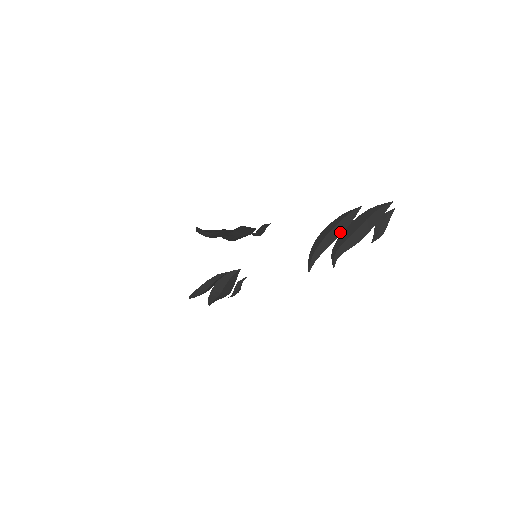
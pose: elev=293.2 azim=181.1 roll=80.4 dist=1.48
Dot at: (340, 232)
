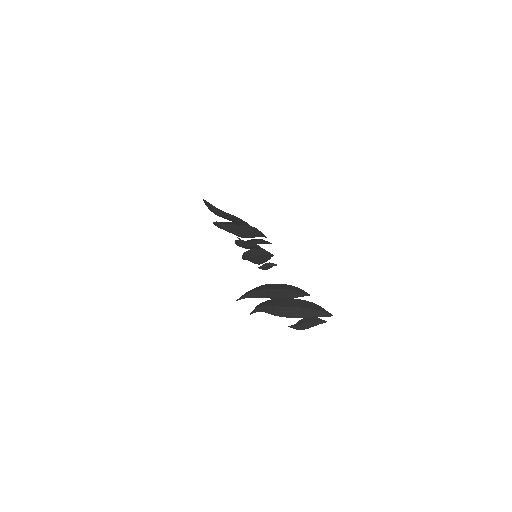
Dot at: (279, 296)
